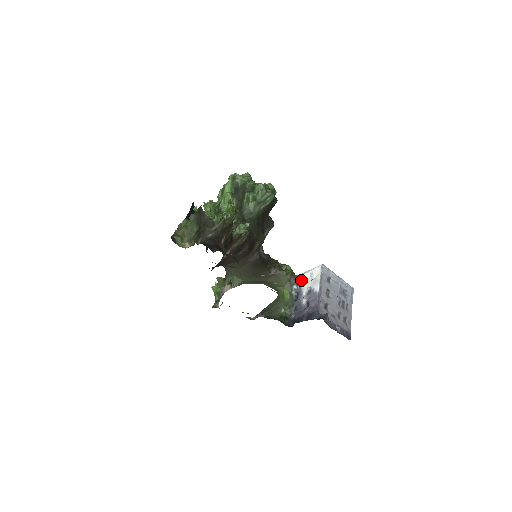
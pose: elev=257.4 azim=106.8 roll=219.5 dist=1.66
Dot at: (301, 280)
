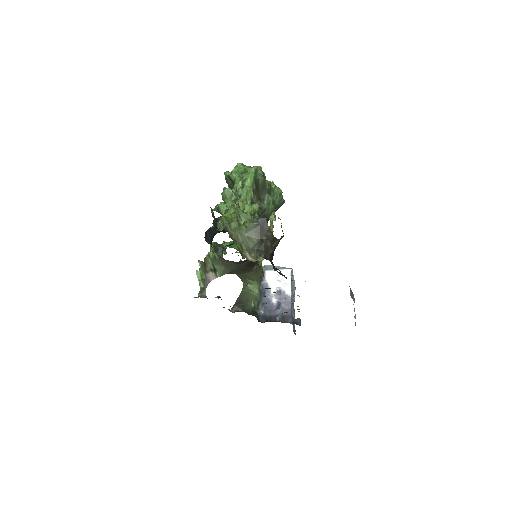
Dot at: (266, 276)
